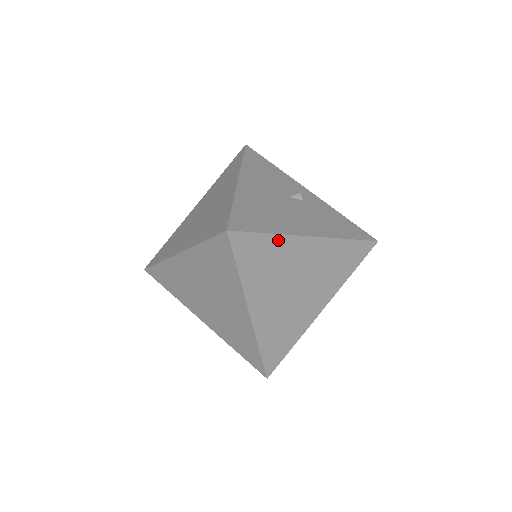
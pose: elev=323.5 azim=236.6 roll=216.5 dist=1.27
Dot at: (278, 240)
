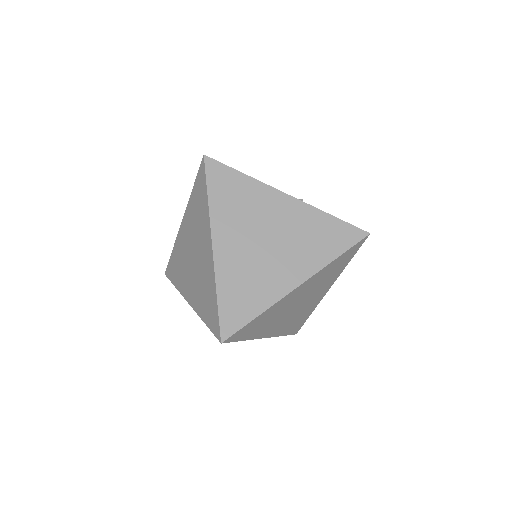
Dot at: (251, 183)
